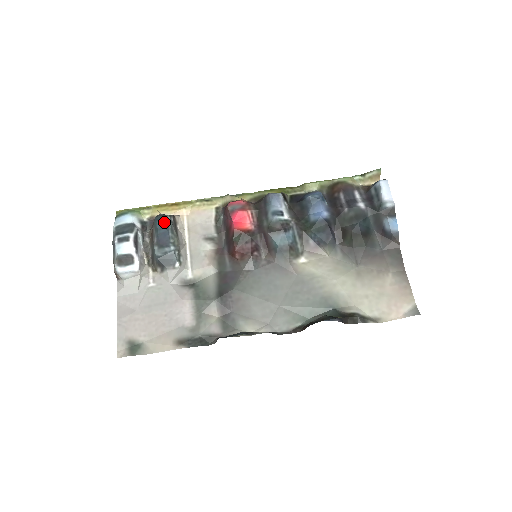
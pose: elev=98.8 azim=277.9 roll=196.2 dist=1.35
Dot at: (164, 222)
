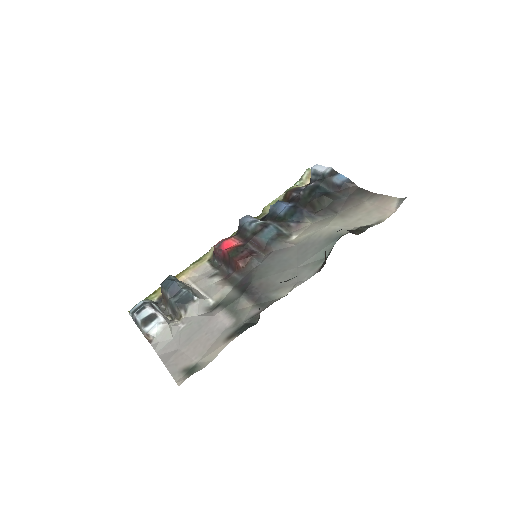
Dot at: (168, 279)
